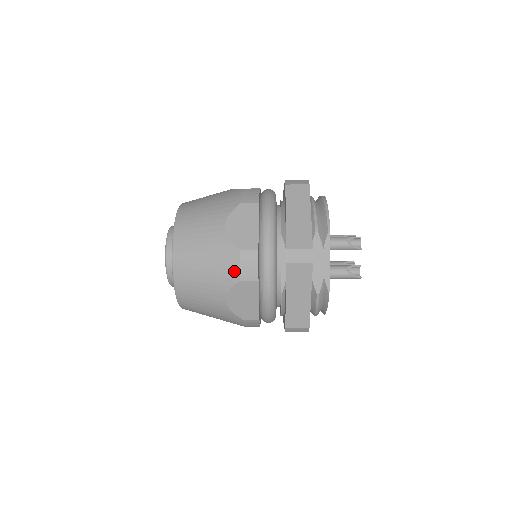
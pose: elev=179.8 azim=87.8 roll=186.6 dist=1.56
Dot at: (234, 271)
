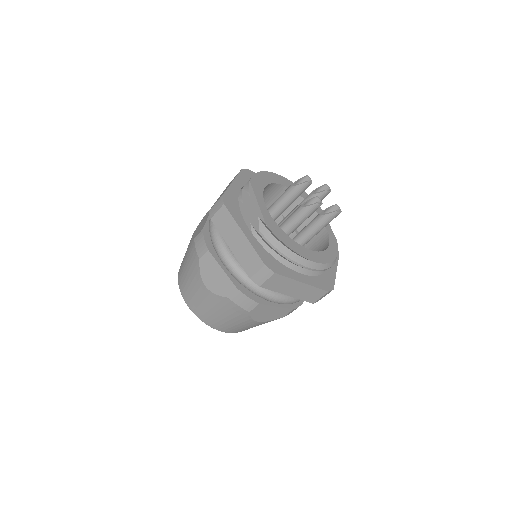
Dot at: (195, 256)
